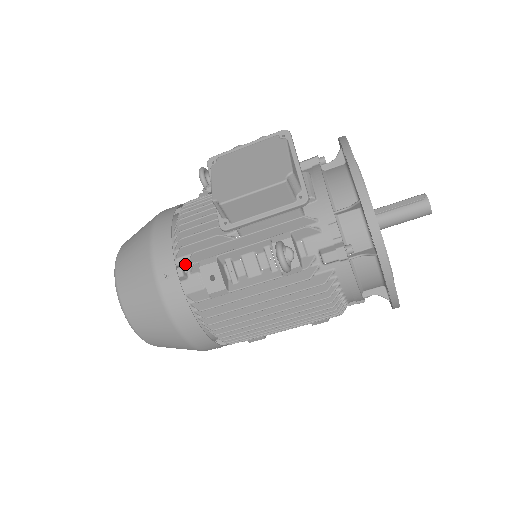
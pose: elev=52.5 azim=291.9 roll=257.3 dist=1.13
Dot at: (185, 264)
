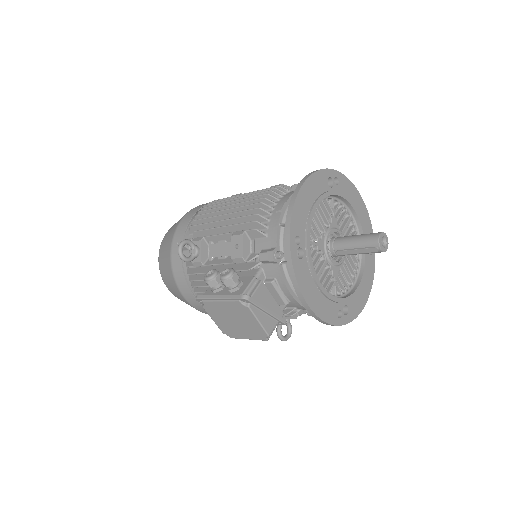
Dot at: occluded
